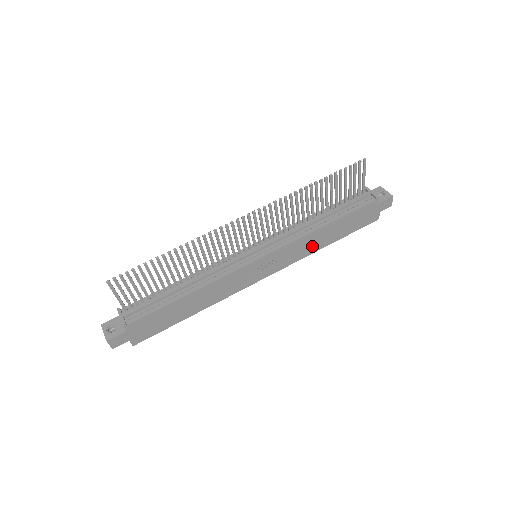
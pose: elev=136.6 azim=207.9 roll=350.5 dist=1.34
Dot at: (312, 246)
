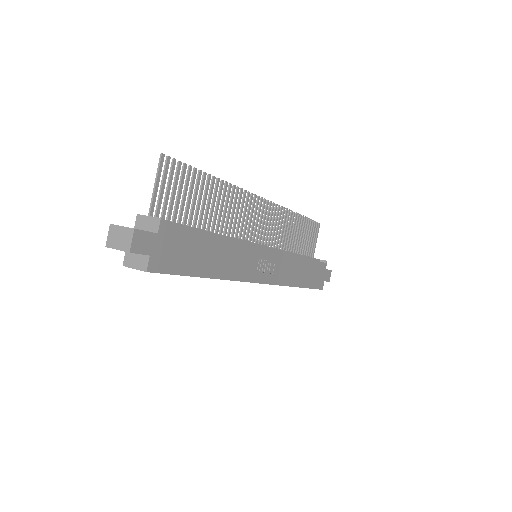
Dot at: (292, 276)
